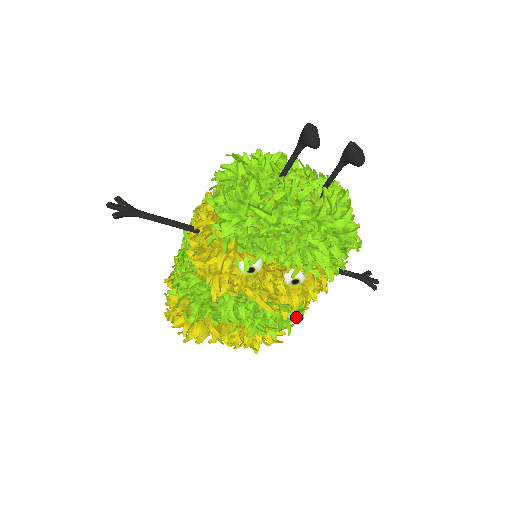
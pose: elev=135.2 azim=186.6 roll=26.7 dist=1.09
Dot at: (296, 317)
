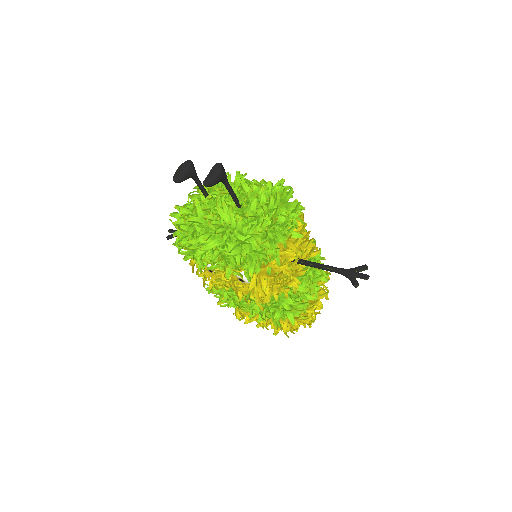
Dot at: (279, 309)
